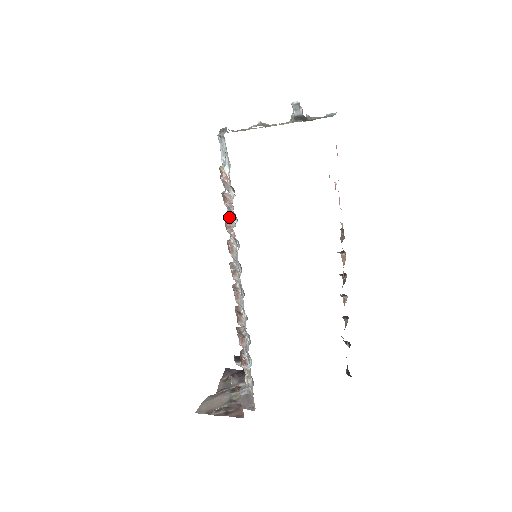
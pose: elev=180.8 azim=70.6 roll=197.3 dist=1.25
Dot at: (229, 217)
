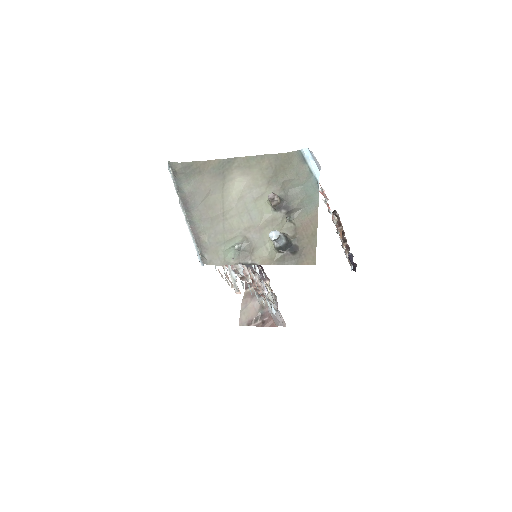
Dot at: occluded
